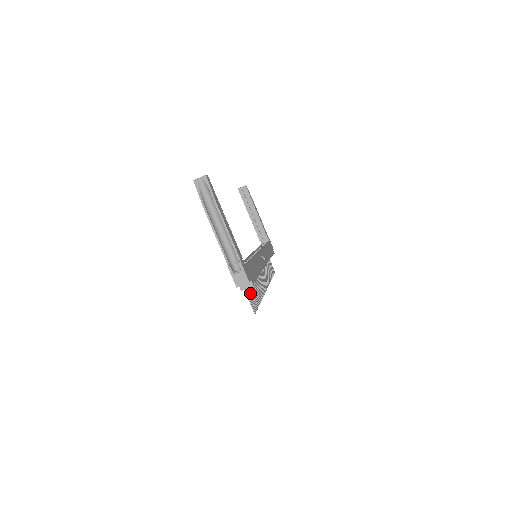
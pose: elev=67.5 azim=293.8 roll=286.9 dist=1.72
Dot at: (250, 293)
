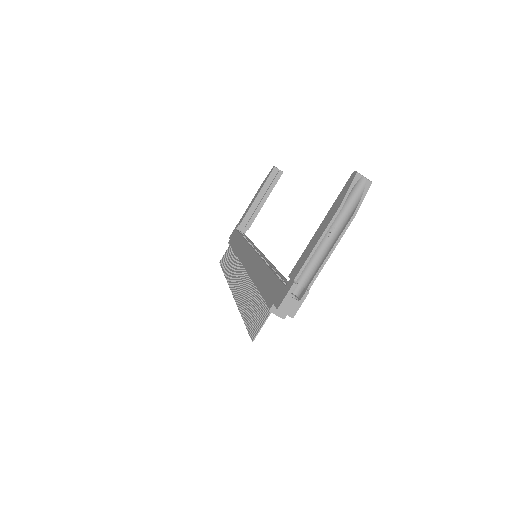
Dot at: (261, 312)
